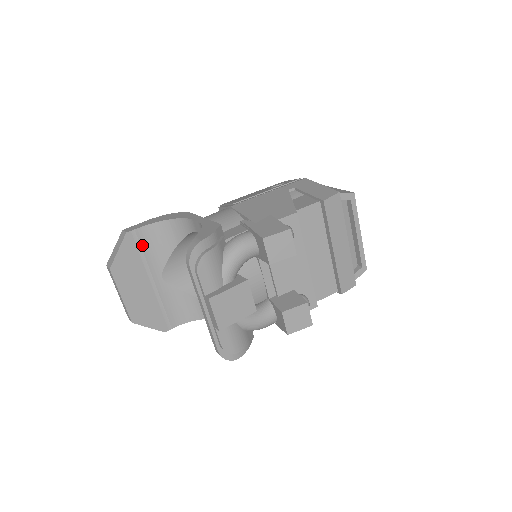
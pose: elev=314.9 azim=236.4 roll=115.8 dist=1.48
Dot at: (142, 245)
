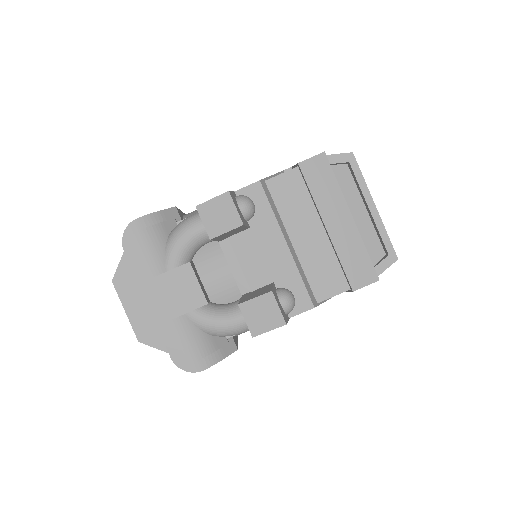
Dot at: occluded
